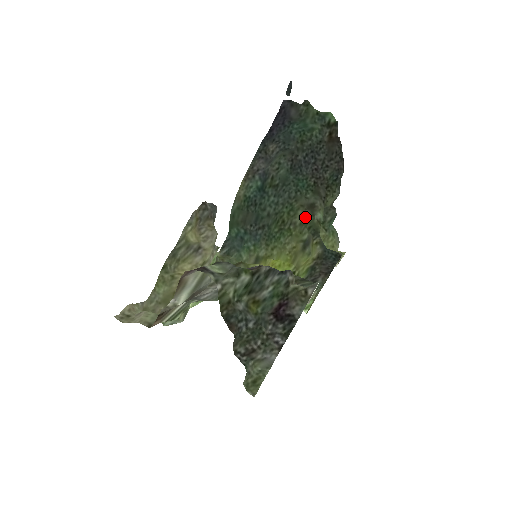
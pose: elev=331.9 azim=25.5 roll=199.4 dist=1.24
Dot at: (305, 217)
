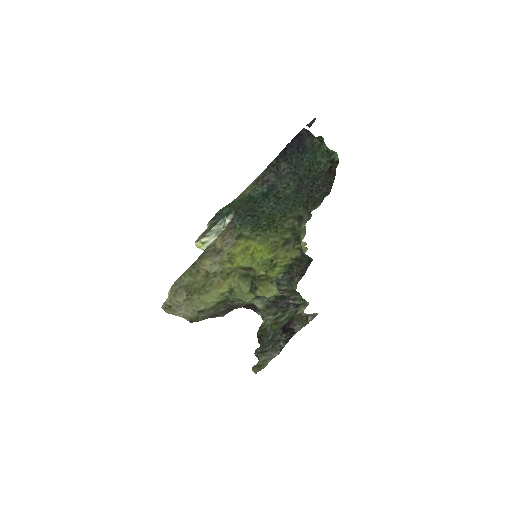
Dot at: (294, 226)
